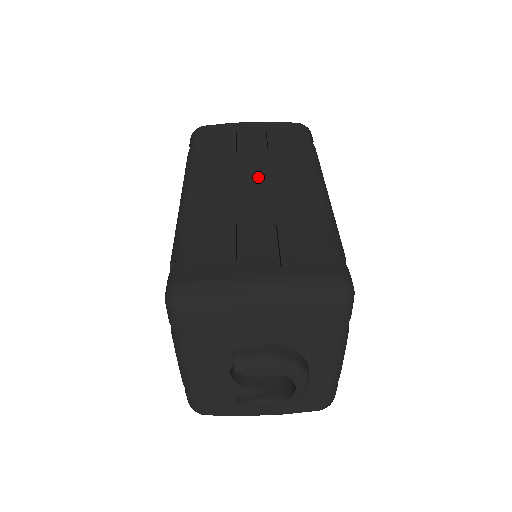
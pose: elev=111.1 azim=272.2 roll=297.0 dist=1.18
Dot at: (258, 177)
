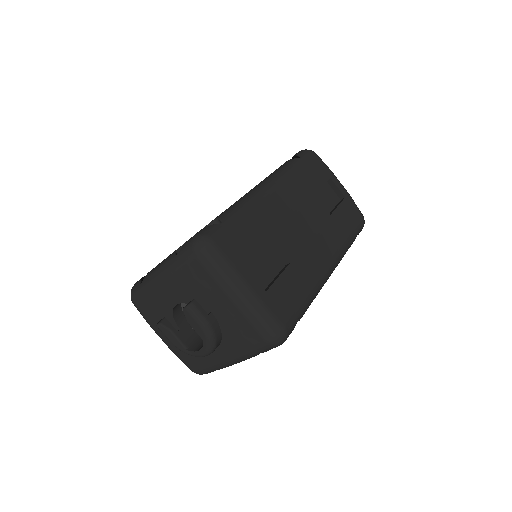
Dot at: (309, 225)
